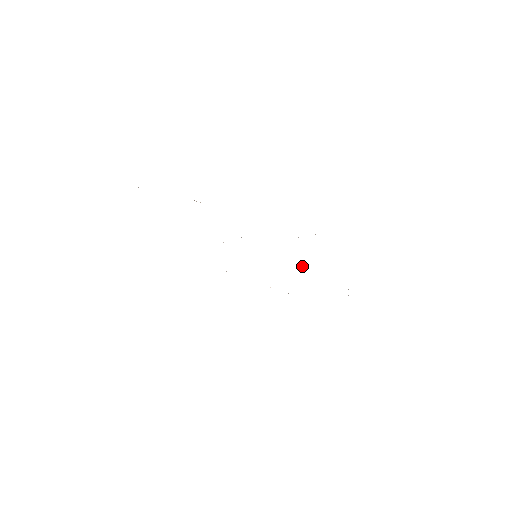
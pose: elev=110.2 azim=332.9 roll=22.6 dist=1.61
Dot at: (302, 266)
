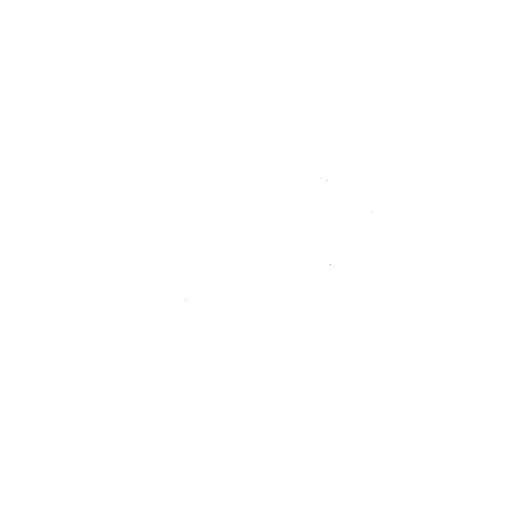
Dot at: occluded
